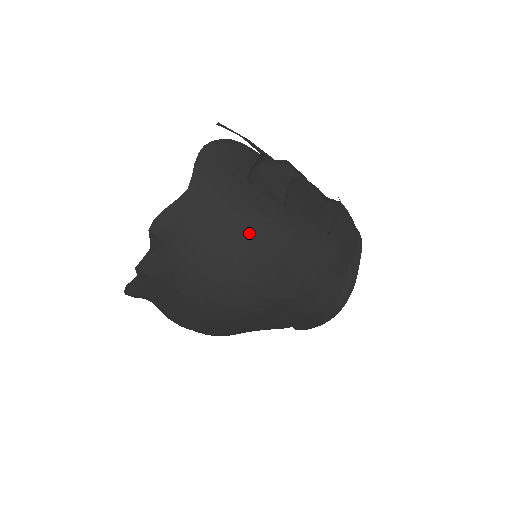
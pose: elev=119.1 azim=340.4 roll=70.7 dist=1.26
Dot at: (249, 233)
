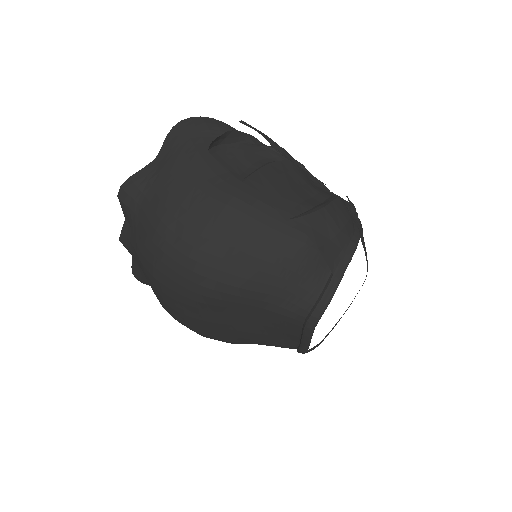
Dot at: (198, 204)
